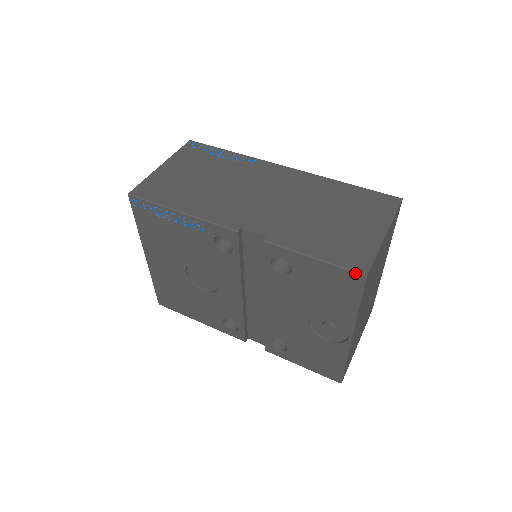
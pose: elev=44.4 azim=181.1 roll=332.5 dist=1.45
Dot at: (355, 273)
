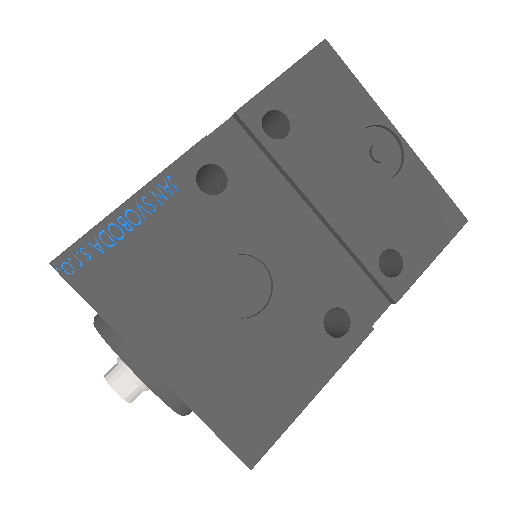
Dot at: (317, 47)
